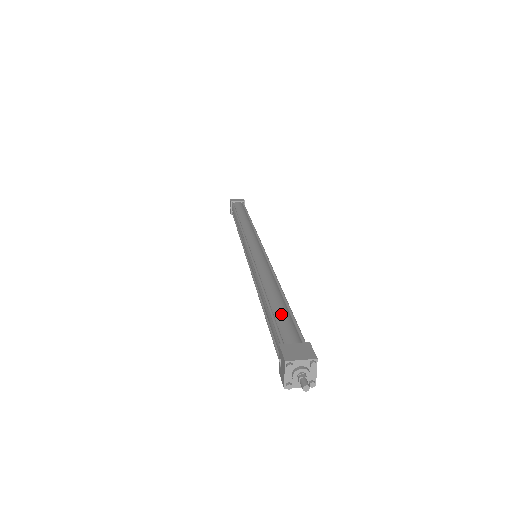
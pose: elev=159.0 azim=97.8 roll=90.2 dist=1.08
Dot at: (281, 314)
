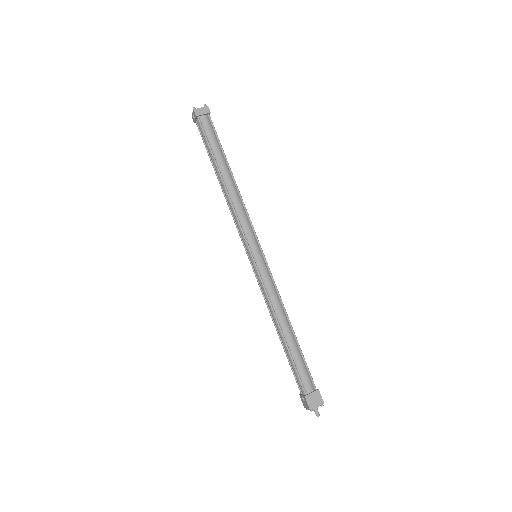
Dot at: (298, 361)
